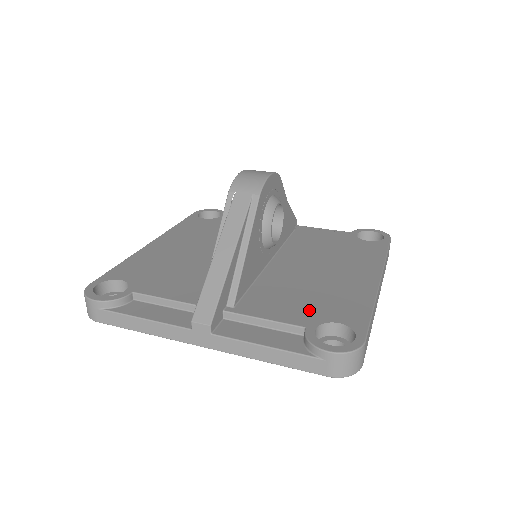
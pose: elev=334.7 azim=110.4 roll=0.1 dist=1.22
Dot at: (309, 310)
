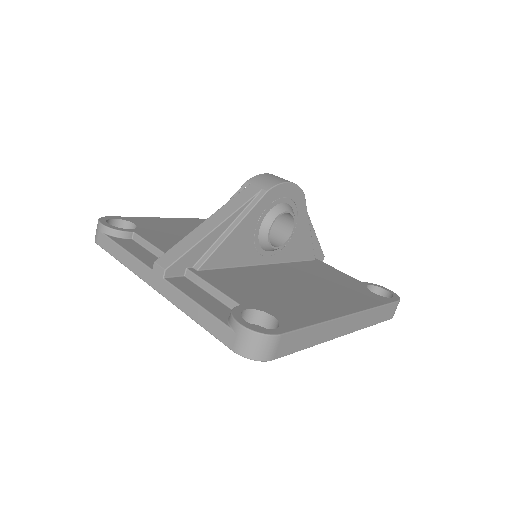
Dot at: (257, 299)
